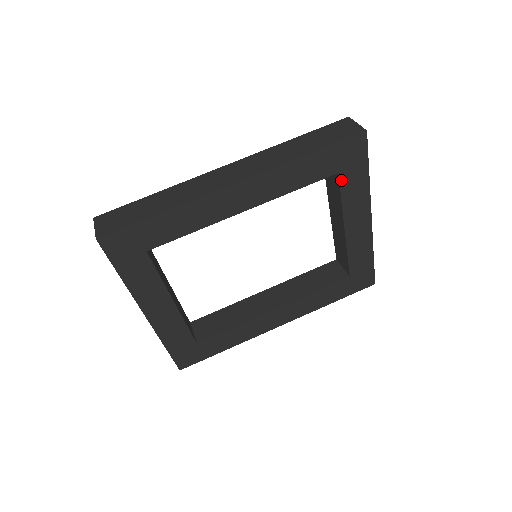
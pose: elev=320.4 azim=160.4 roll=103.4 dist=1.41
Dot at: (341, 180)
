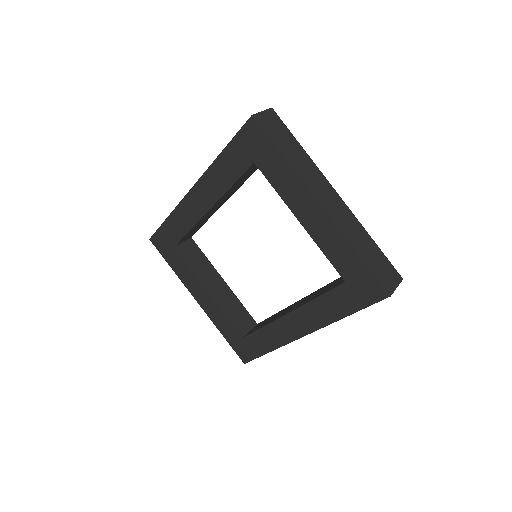
Dot at: (261, 169)
